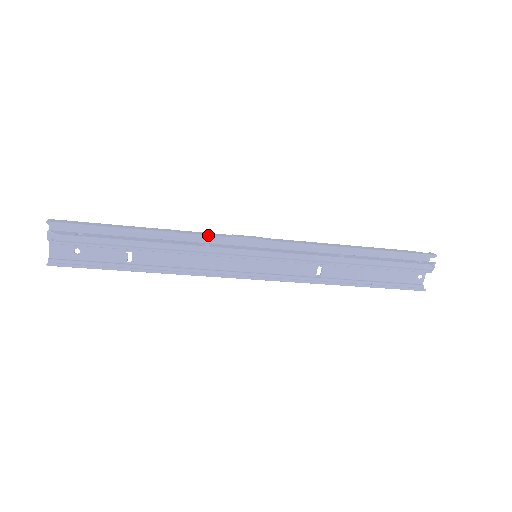
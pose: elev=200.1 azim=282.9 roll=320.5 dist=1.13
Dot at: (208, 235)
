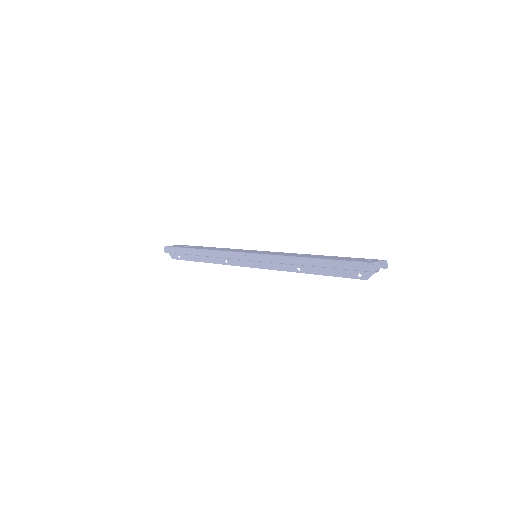
Dot at: (223, 257)
